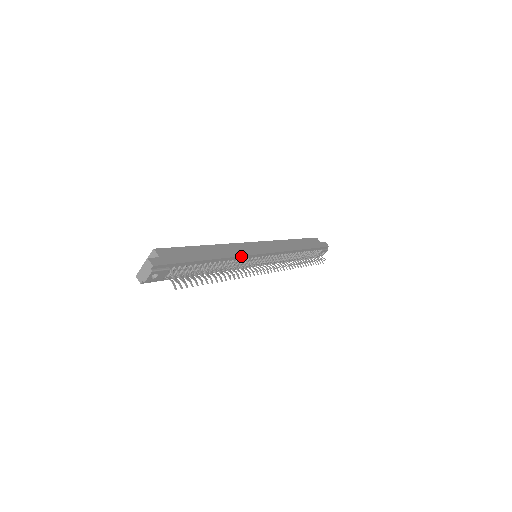
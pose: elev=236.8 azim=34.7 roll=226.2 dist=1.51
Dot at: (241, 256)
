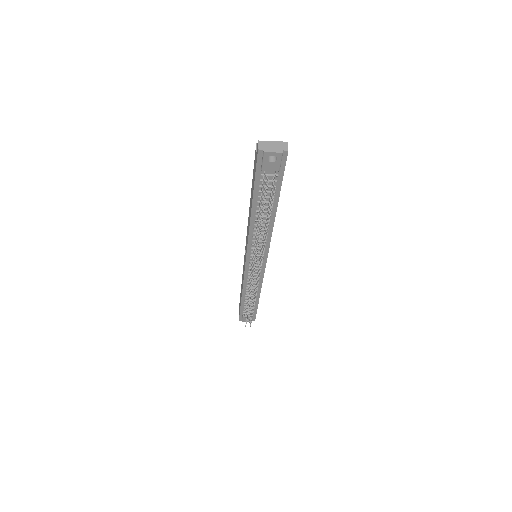
Dot at: occluded
